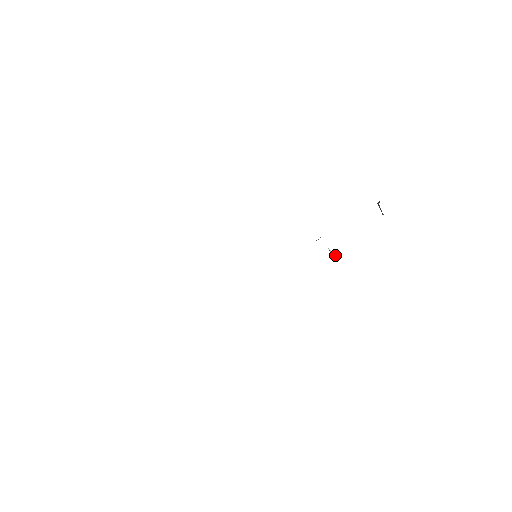
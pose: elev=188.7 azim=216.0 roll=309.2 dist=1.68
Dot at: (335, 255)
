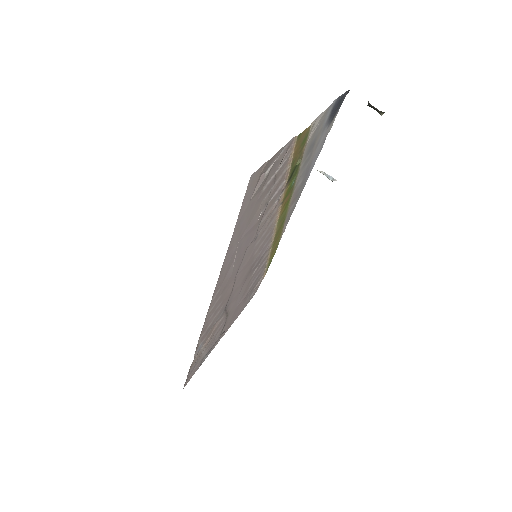
Dot at: (332, 177)
